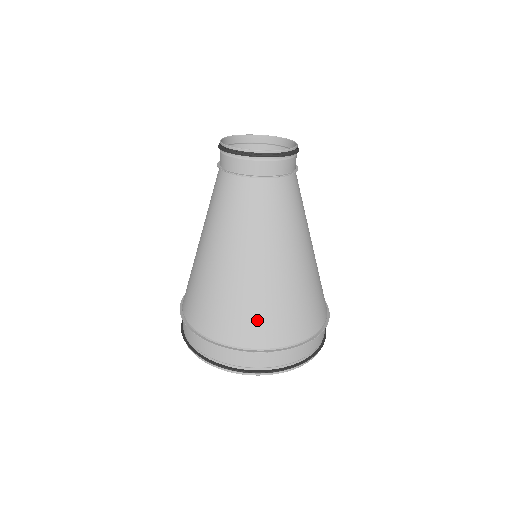
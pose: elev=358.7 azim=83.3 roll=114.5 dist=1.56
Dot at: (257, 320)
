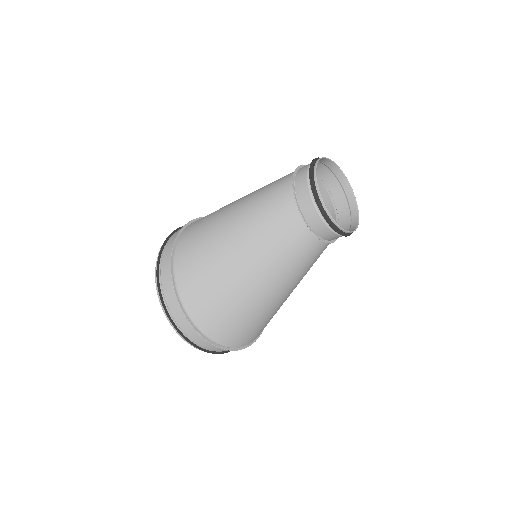
Dot at: (254, 332)
